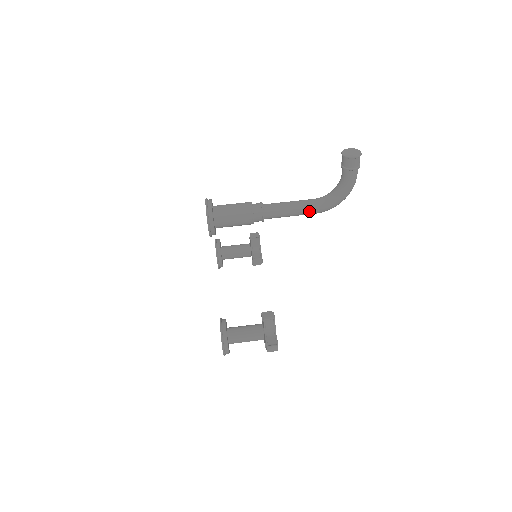
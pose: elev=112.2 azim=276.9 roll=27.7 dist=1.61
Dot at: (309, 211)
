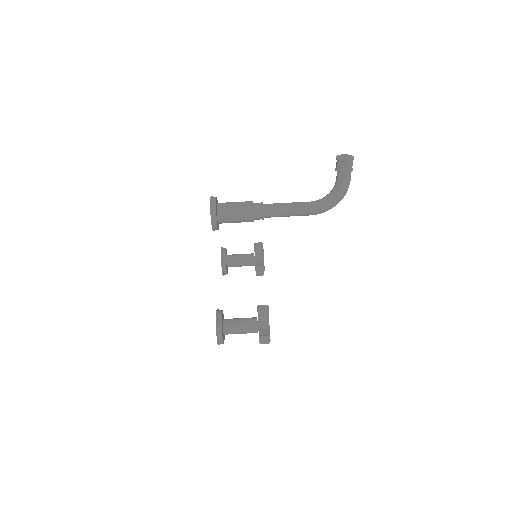
Dot at: (306, 212)
